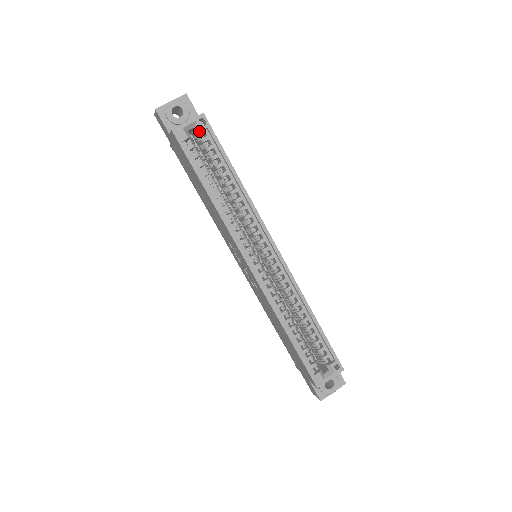
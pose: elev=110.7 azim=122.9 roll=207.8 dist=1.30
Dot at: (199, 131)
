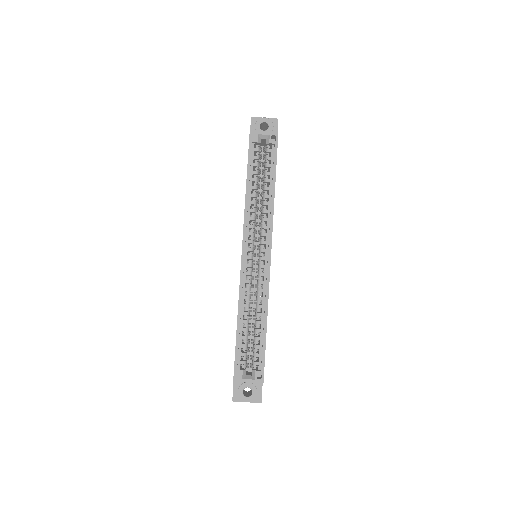
Dot at: (268, 143)
